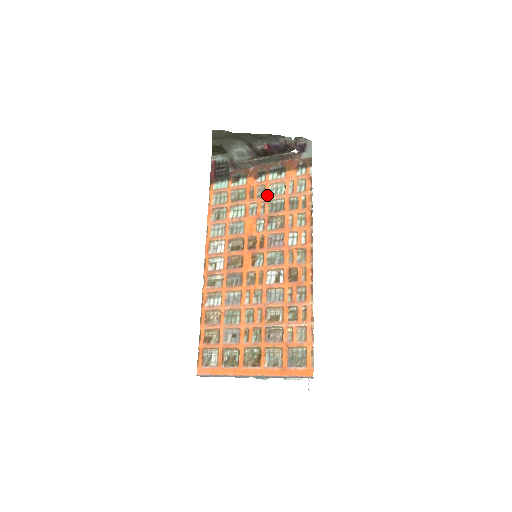
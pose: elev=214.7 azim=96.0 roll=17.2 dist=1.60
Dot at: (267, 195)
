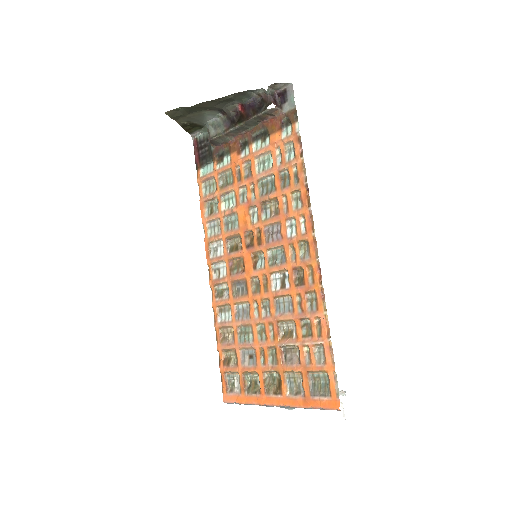
Dot at: (254, 173)
